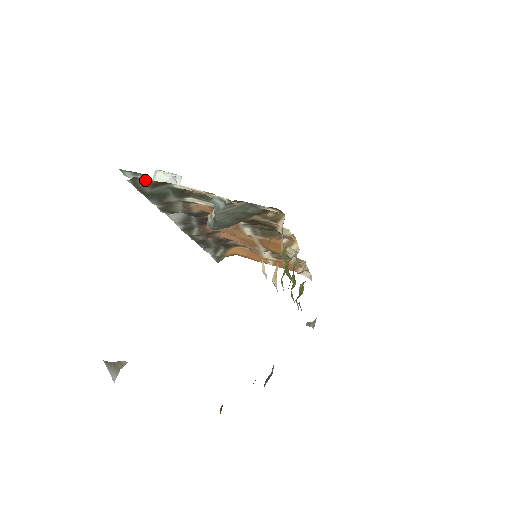
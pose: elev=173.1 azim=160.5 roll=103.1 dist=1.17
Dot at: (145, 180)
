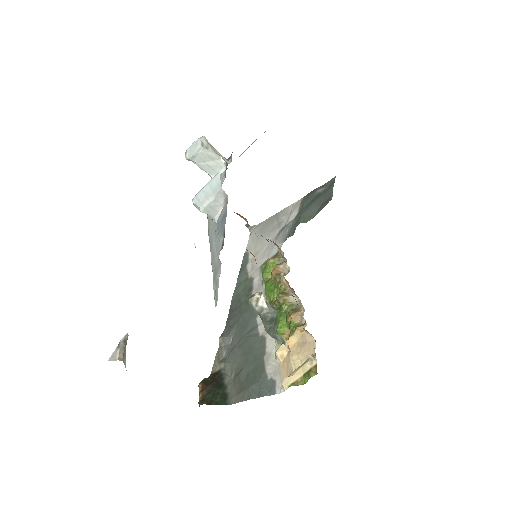
Dot at: occluded
